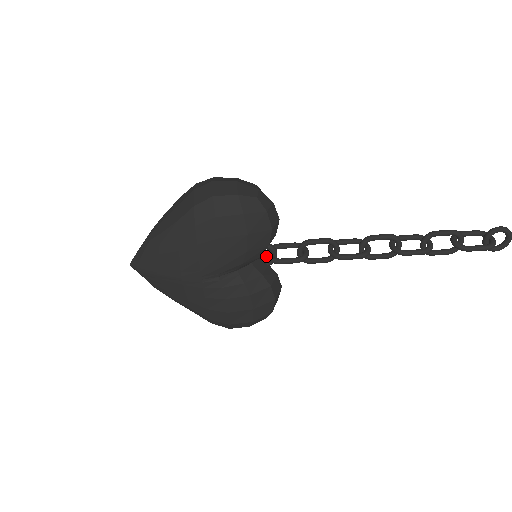
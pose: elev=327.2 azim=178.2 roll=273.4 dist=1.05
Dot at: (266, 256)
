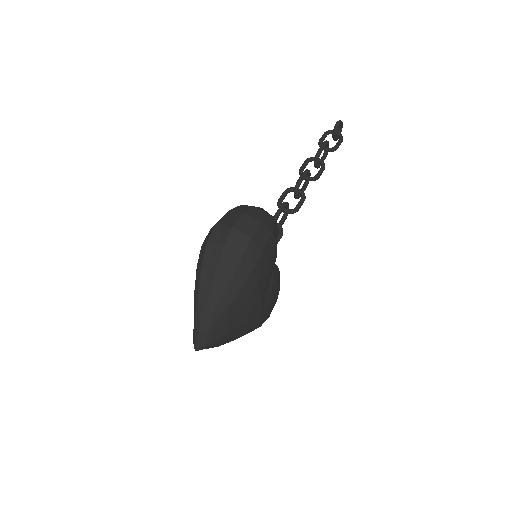
Dot at: occluded
